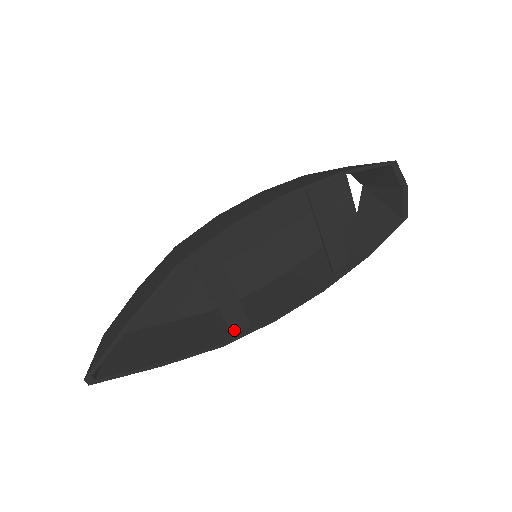
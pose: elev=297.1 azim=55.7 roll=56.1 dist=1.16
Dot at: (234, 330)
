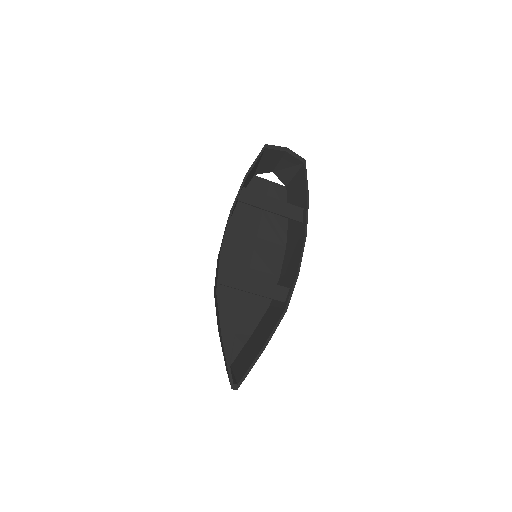
Dot at: (284, 299)
